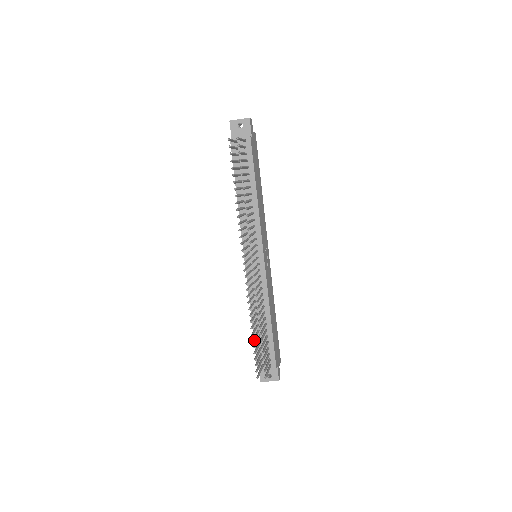
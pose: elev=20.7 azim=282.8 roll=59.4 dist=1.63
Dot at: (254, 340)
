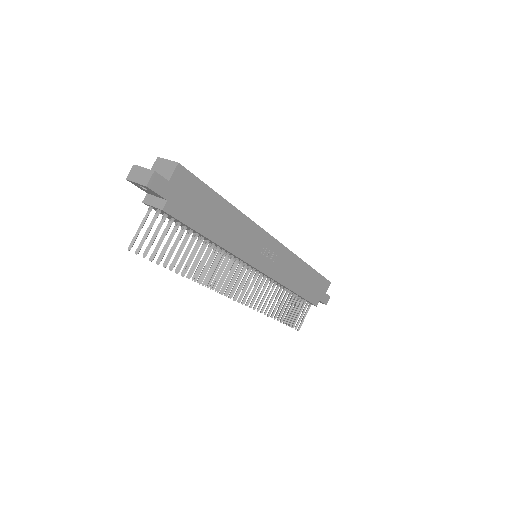
Dot at: occluded
